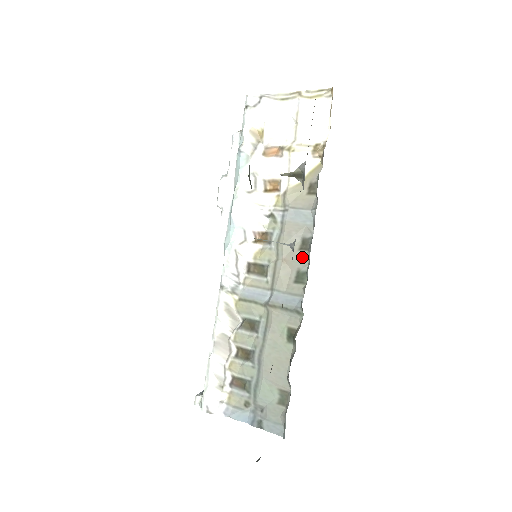
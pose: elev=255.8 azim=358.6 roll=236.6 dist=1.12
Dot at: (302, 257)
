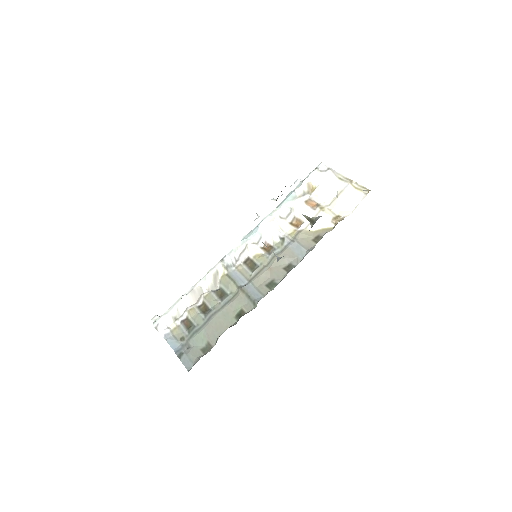
Dot at: (281, 274)
